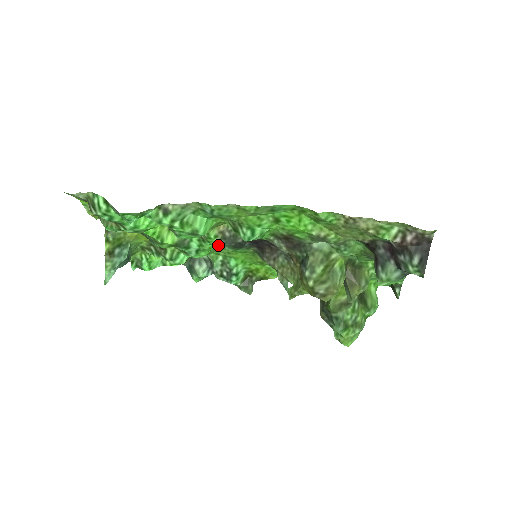
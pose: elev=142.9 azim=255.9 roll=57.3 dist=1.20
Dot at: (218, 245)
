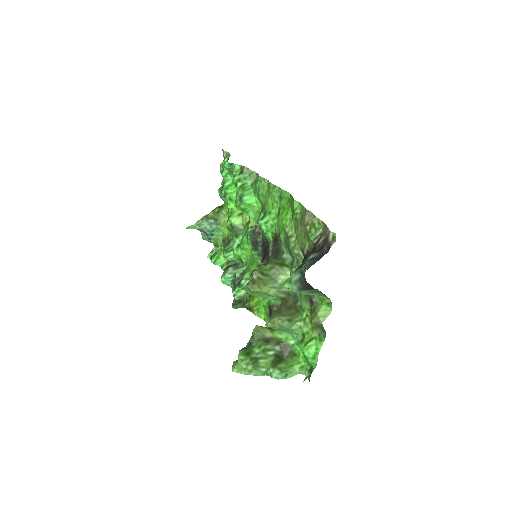
Dot at: (248, 235)
